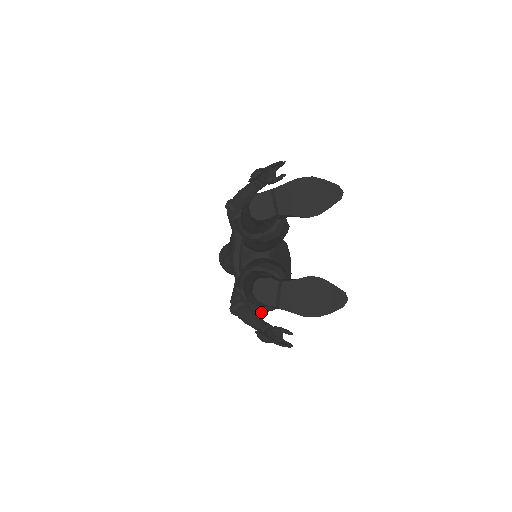
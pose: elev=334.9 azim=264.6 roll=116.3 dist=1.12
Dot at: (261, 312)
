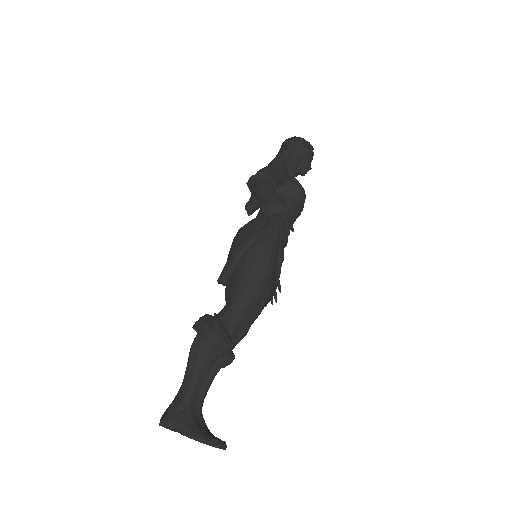
Dot at: occluded
